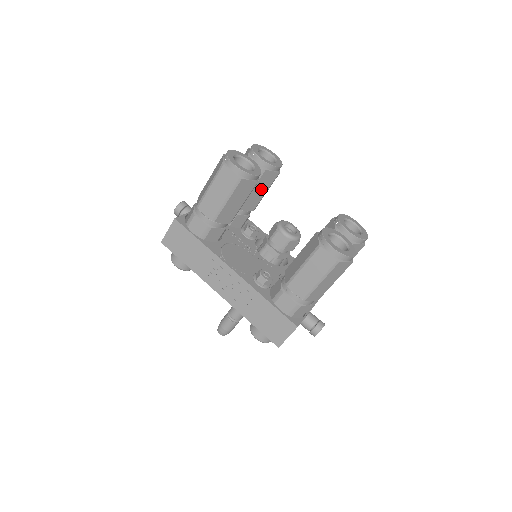
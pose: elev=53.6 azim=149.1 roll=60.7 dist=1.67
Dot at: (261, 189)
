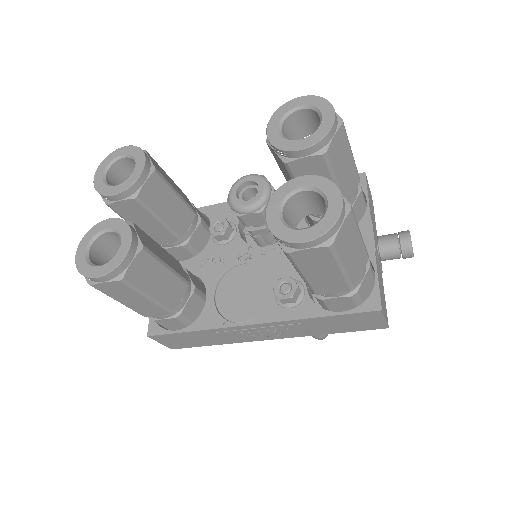
Dot at: (166, 203)
